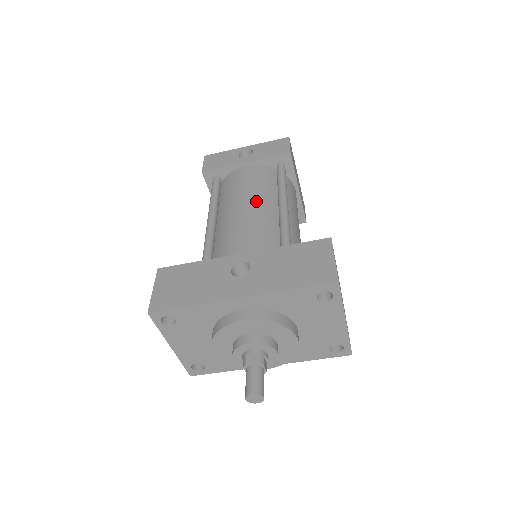
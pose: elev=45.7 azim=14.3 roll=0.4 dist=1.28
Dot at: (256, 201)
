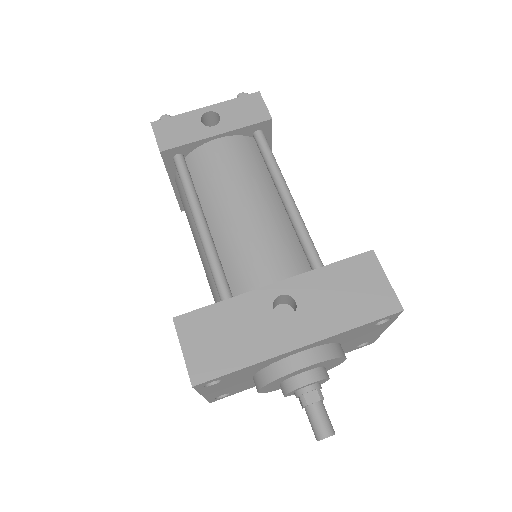
Dot at: (255, 196)
